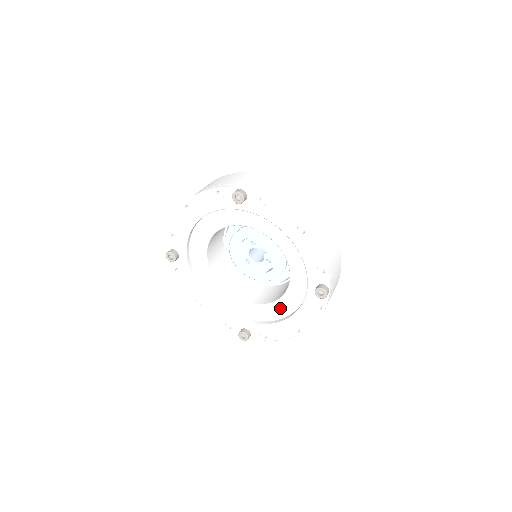
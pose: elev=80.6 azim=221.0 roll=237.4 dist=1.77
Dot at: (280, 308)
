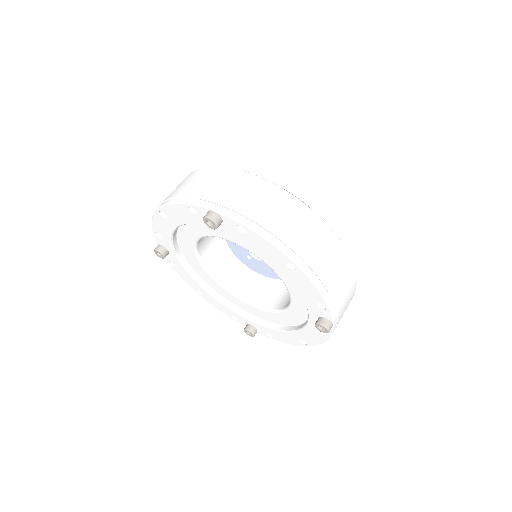
Dot at: (284, 317)
